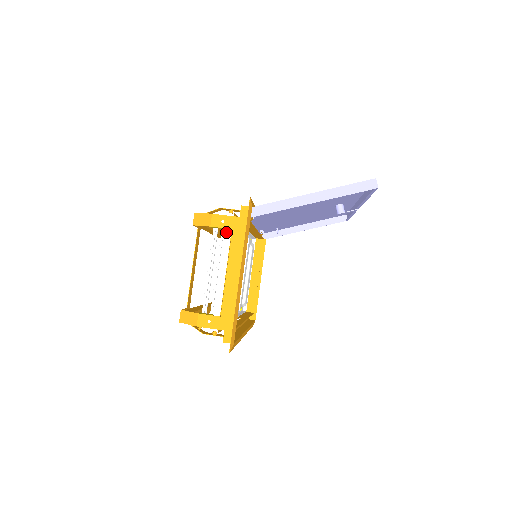
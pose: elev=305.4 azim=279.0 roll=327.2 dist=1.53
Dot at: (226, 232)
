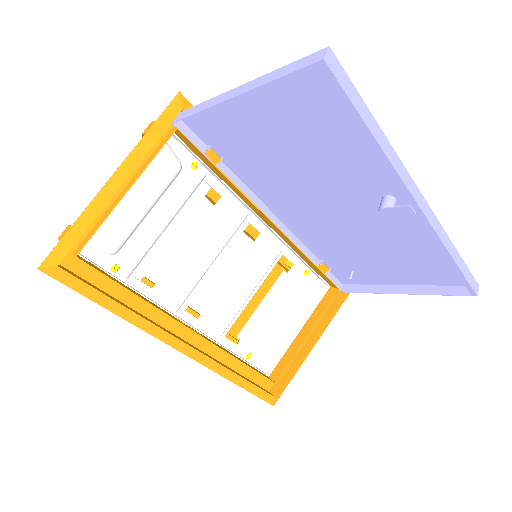
Dot at: occluded
